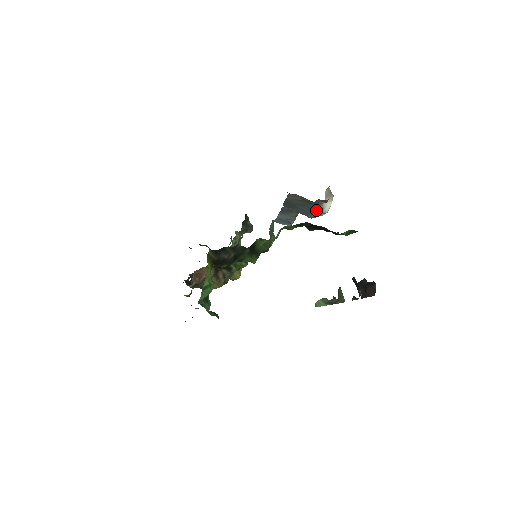
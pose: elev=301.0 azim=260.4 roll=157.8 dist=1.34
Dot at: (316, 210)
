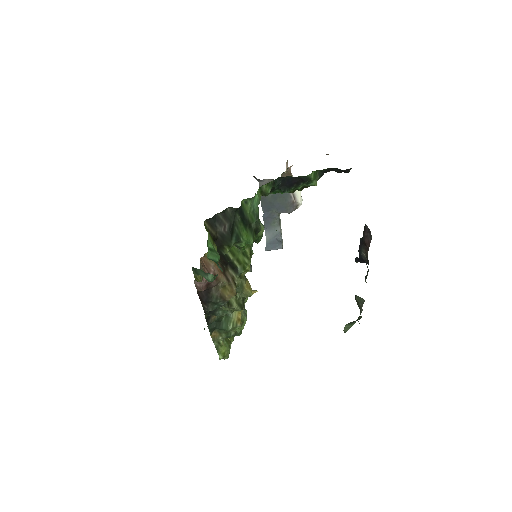
Dot at: (289, 198)
